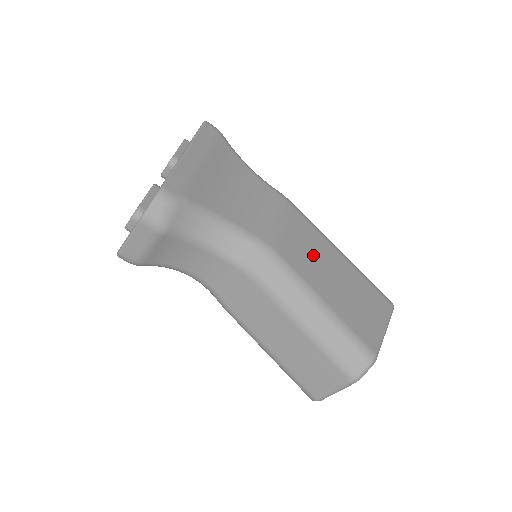
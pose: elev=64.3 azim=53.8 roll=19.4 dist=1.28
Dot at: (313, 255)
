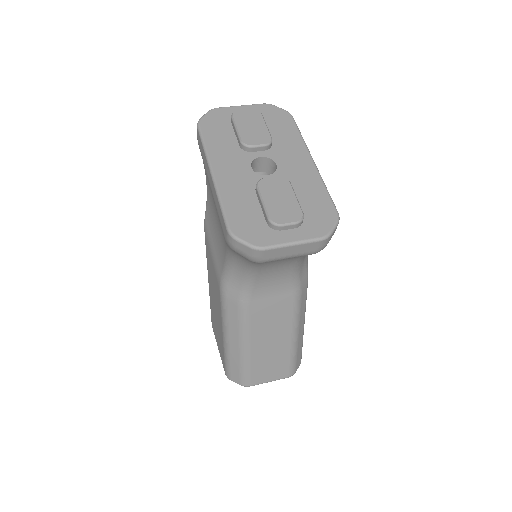
Dot at: occluded
